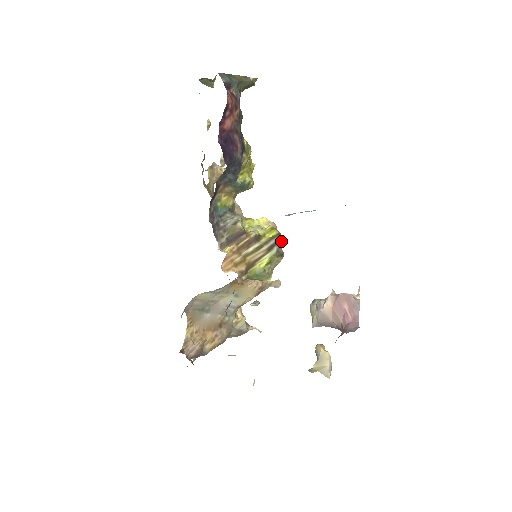
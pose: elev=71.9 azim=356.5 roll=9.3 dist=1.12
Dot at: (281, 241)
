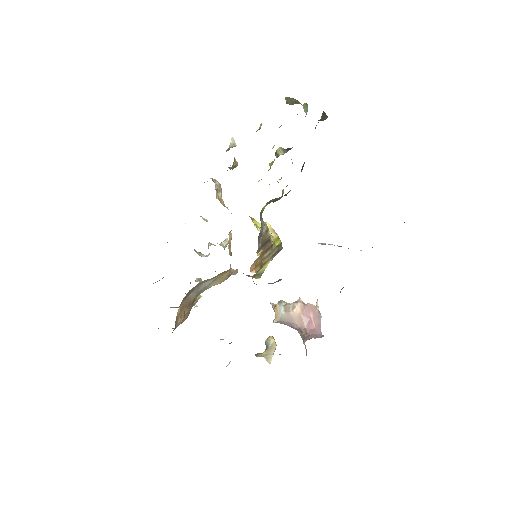
Dot at: (280, 250)
